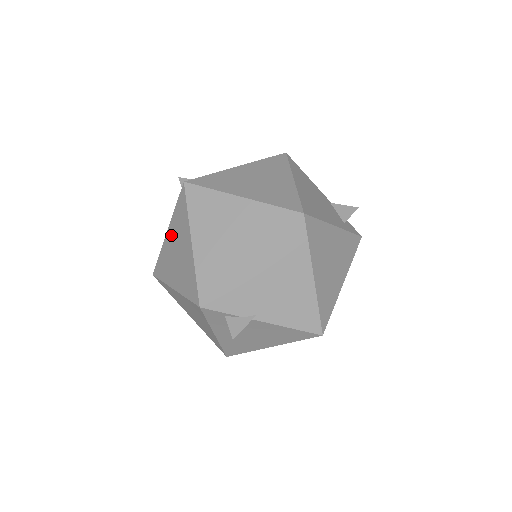
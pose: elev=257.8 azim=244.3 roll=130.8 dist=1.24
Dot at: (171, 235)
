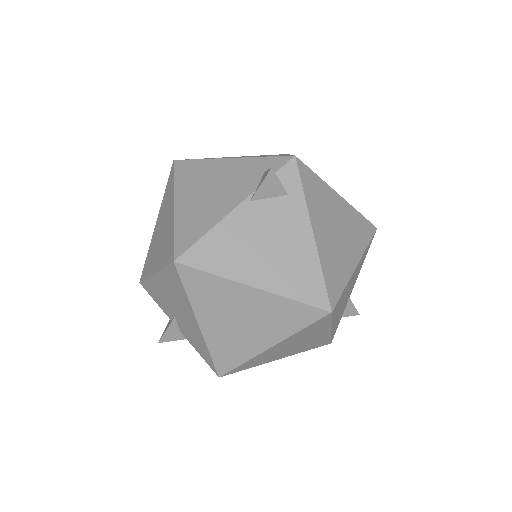
Dot at: occluded
